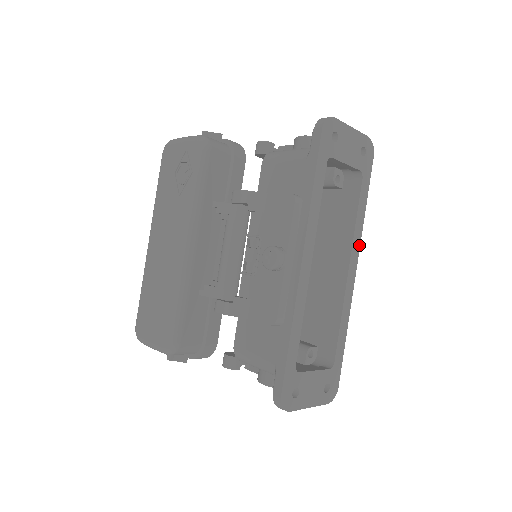
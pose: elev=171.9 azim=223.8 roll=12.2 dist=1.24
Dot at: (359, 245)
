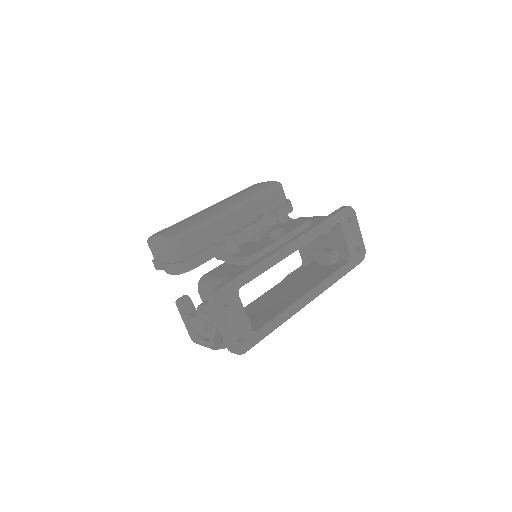
Dot at: (322, 291)
